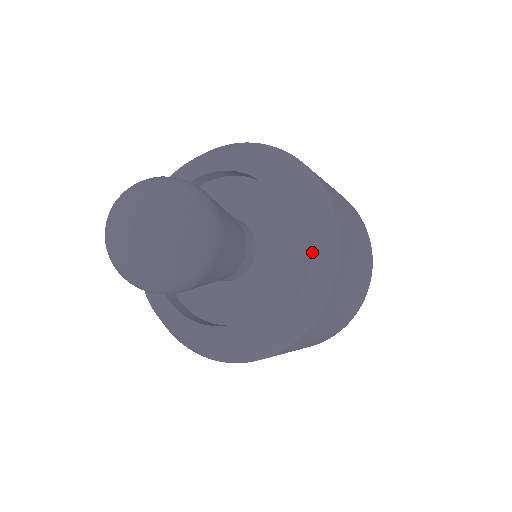
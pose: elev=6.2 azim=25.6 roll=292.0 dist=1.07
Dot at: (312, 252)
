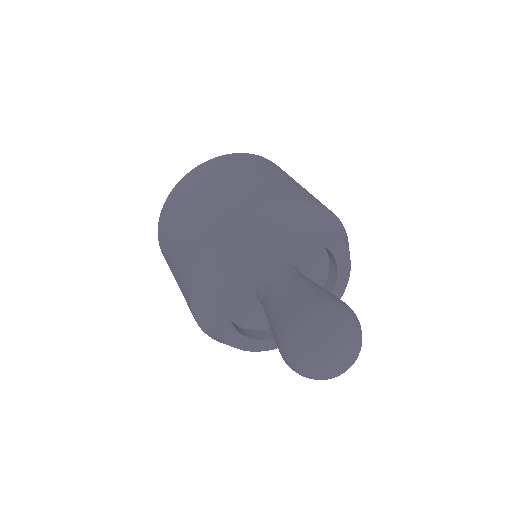
Dot at: (344, 243)
